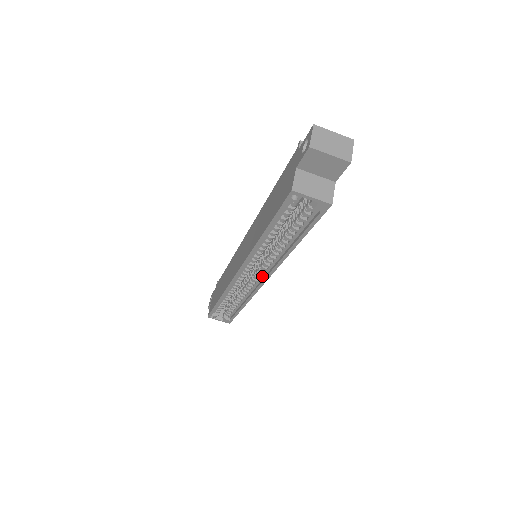
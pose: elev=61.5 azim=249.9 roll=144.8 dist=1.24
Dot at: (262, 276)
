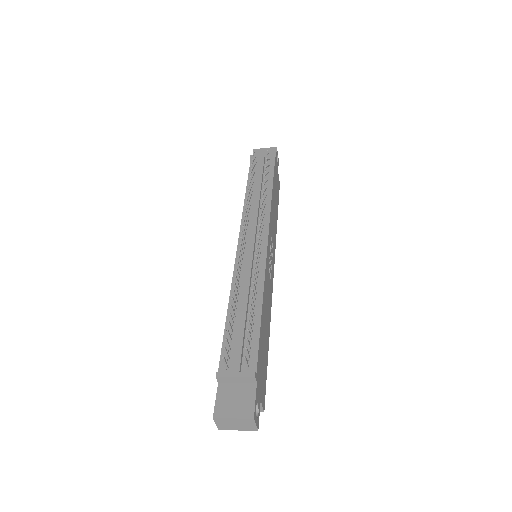
Dot at: occluded
